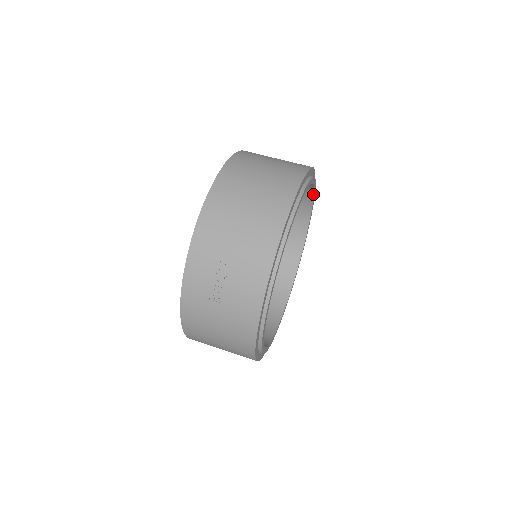
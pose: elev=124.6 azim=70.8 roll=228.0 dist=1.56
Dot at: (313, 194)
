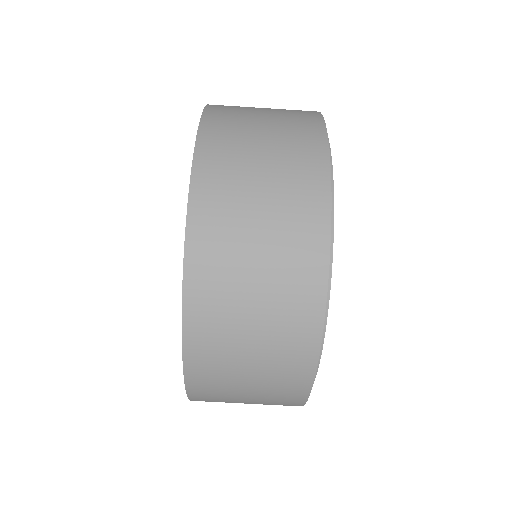
Dot at: occluded
